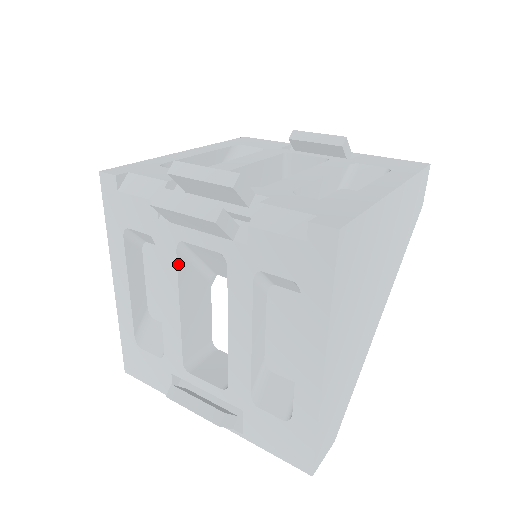
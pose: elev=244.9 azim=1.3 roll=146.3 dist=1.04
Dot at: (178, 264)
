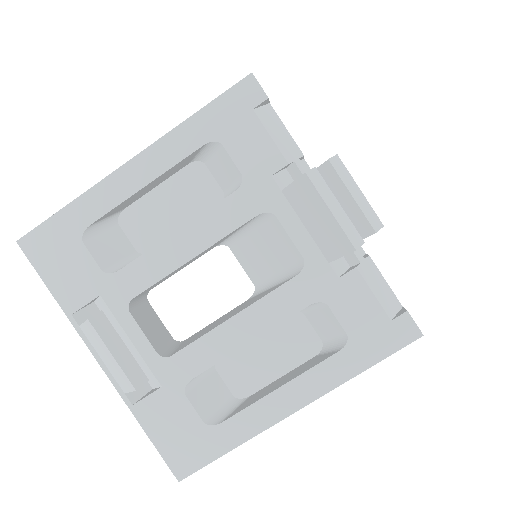
Dot at: (243, 224)
